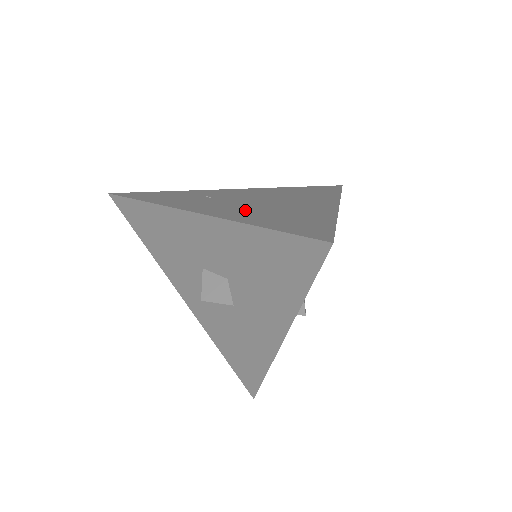
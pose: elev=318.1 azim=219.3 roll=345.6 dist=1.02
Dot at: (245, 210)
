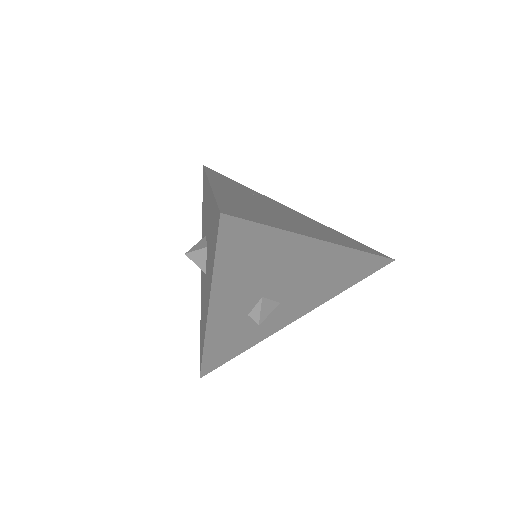
Dot at: (245, 200)
